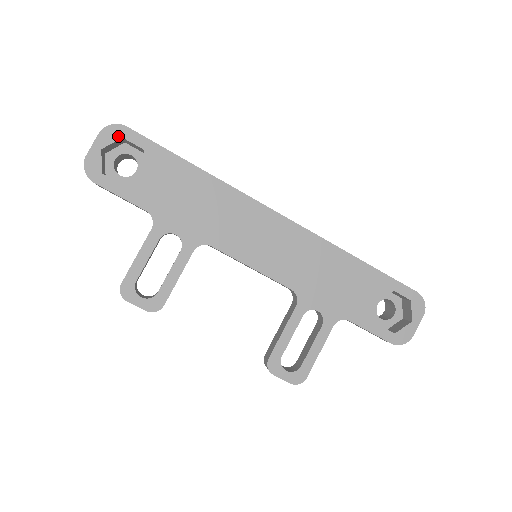
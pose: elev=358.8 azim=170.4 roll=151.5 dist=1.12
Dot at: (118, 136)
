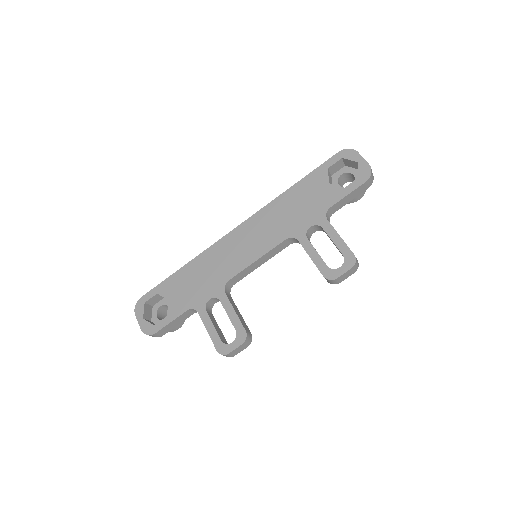
Dot at: (143, 305)
